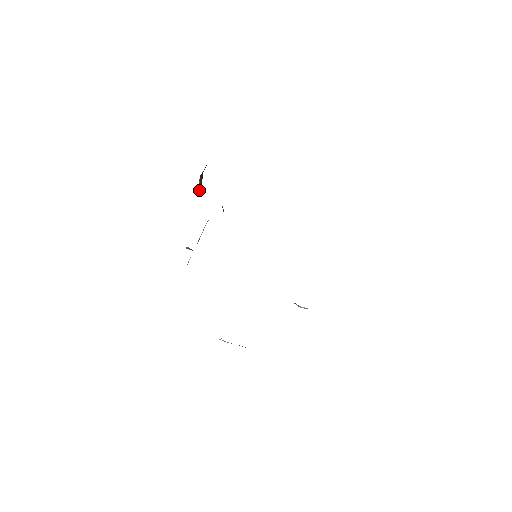
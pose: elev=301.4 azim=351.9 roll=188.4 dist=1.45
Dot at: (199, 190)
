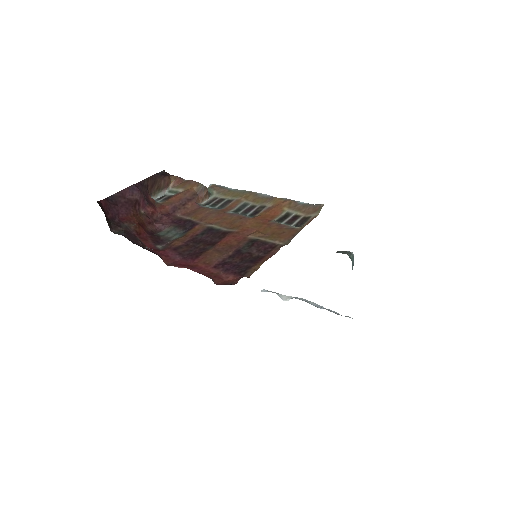
Dot at: (172, 180)
